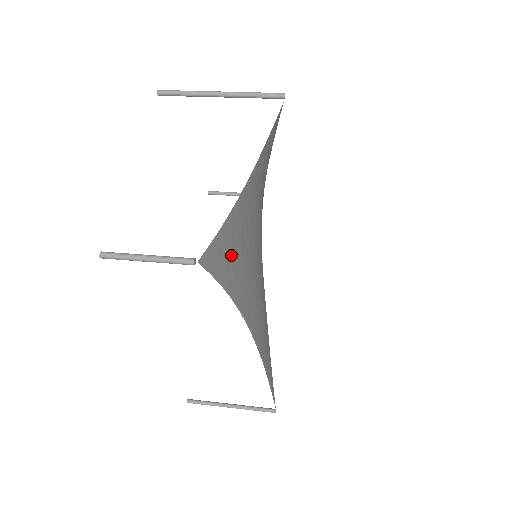
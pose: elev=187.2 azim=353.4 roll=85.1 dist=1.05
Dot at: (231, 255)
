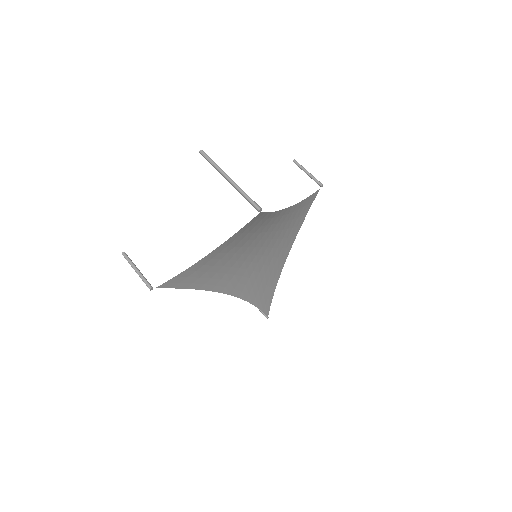
Dot at: (198, 276)
